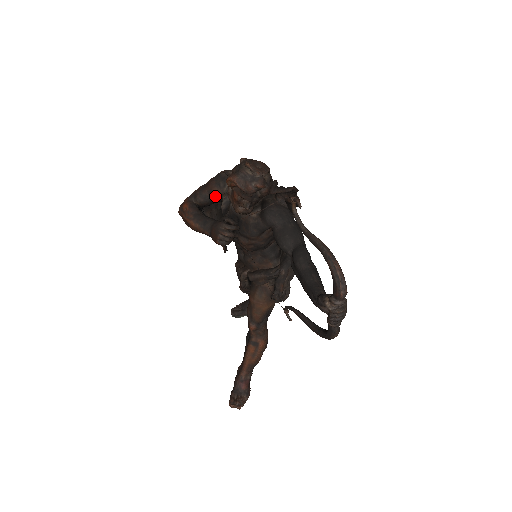
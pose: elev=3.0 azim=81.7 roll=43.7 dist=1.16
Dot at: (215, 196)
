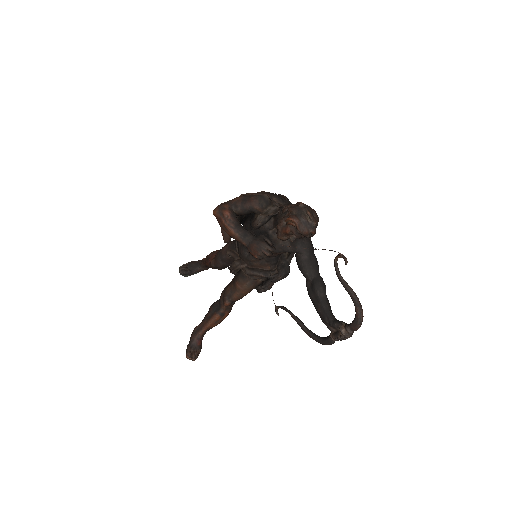
Dot at: (253, 212)
